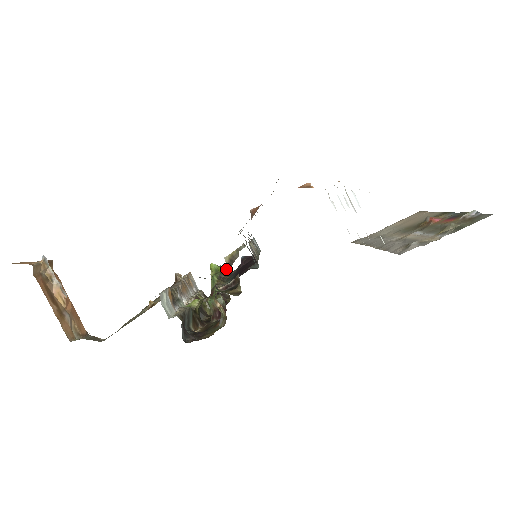
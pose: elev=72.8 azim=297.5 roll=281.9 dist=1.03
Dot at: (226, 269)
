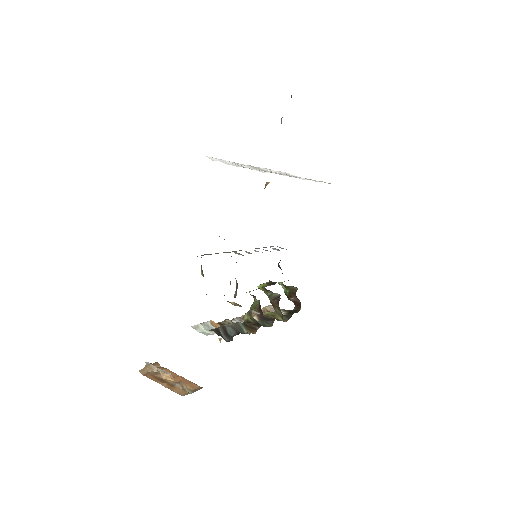
Dot at: occluded
